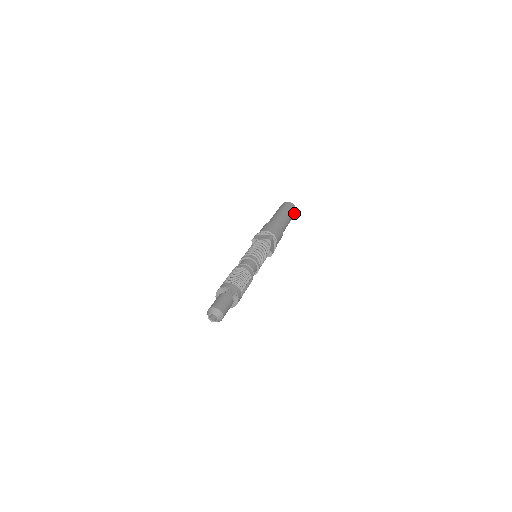
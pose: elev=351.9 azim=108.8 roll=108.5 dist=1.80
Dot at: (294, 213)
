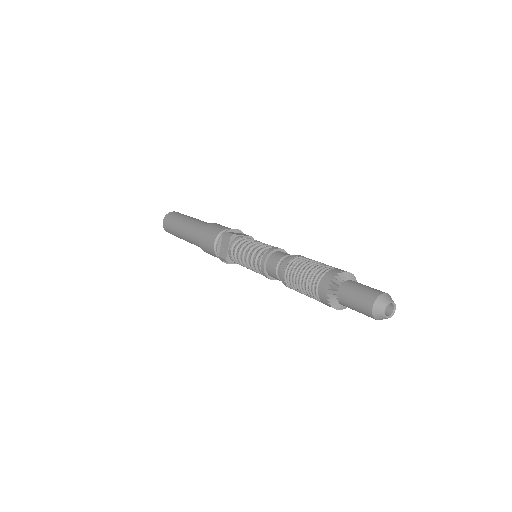
Dot at: occluded
